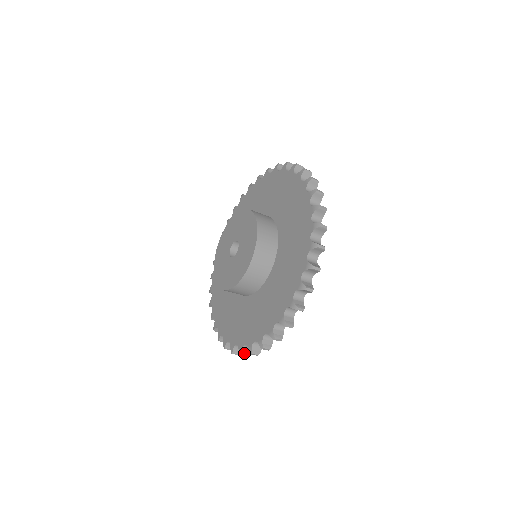
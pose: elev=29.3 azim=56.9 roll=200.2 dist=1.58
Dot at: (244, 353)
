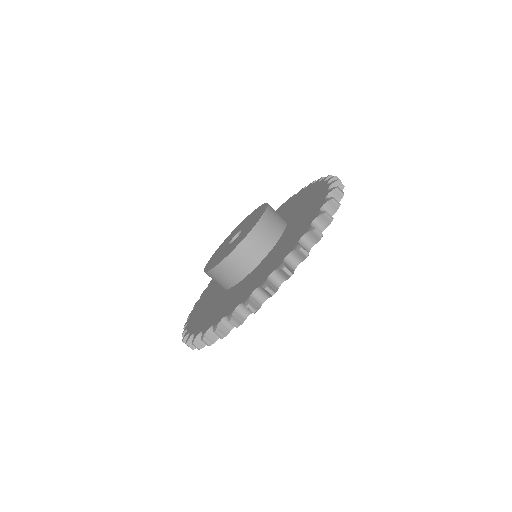
Dot at: (190, 343)
